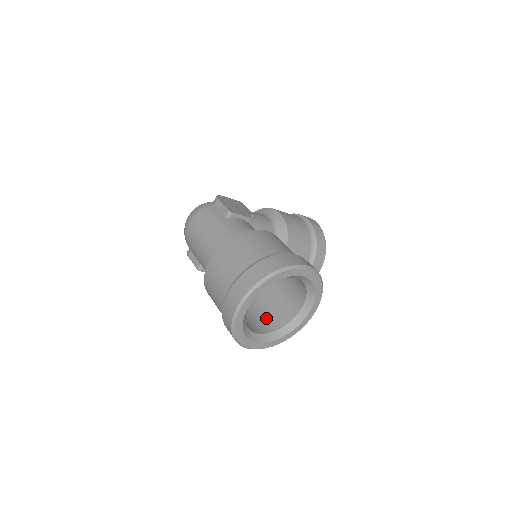
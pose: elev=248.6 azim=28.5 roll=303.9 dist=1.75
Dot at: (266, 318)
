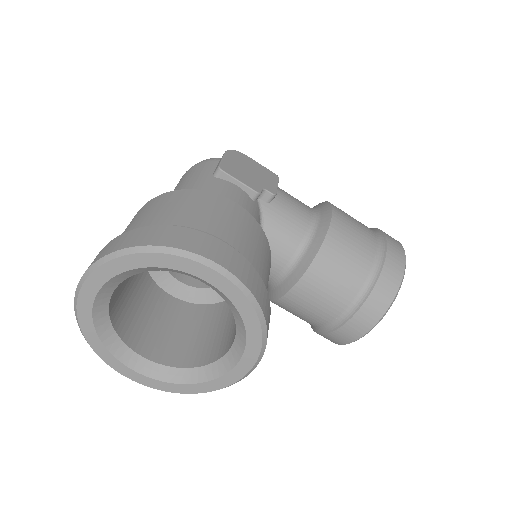
Dot at: (187, 343)
